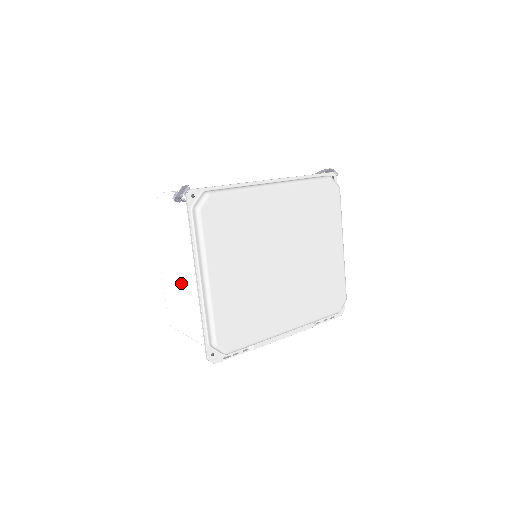
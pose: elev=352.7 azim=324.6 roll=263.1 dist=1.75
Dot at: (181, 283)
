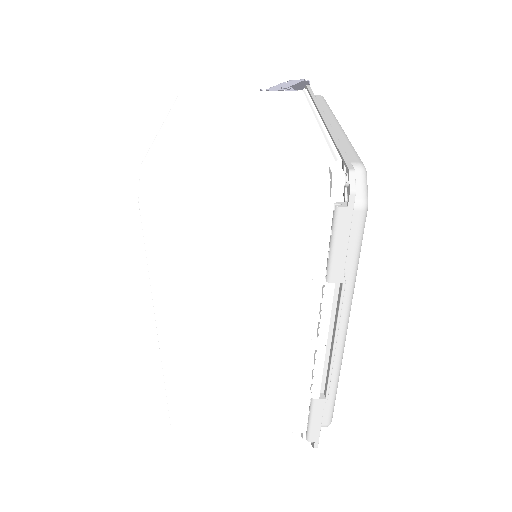
Dot at: (255, 124)
